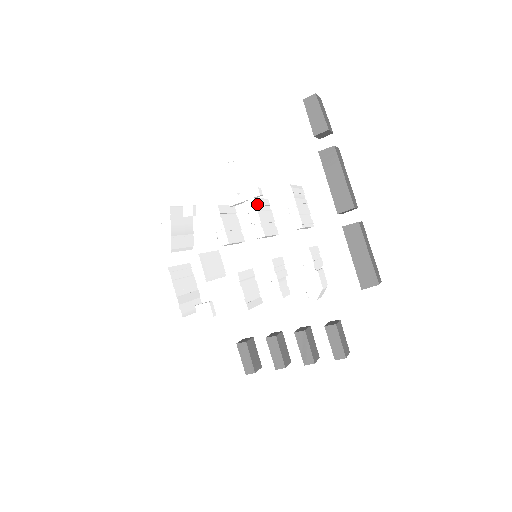
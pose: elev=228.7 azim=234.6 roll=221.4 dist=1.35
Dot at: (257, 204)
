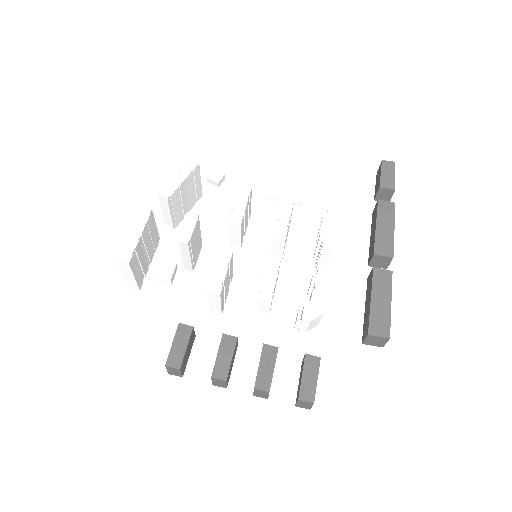
Dot at: occluded
